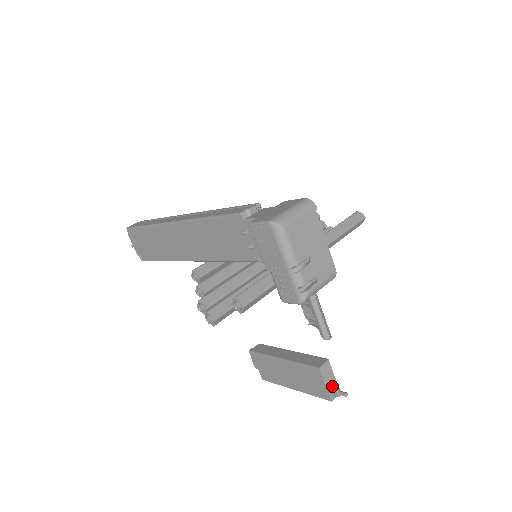
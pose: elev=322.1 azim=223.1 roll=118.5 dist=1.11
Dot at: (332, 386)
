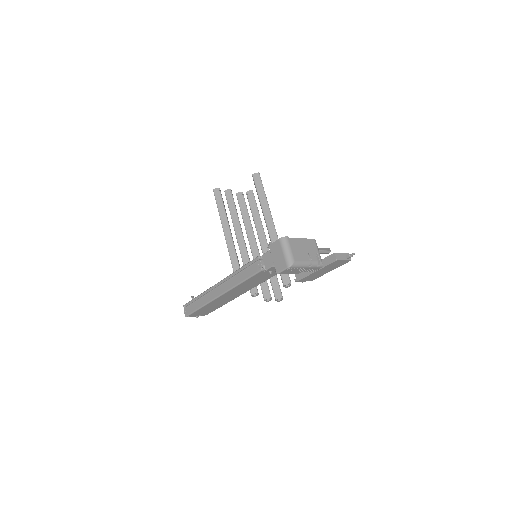
Dot at: (345, 257)
